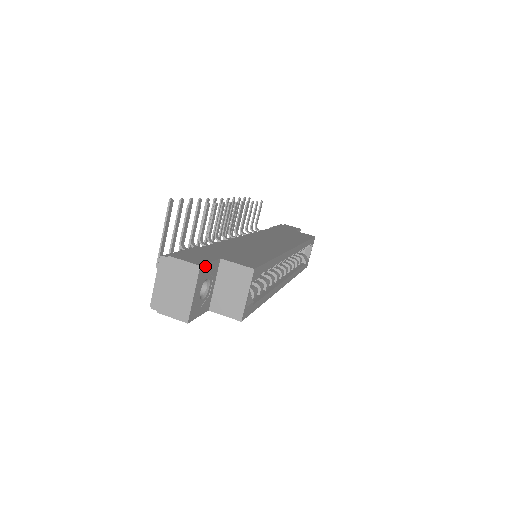
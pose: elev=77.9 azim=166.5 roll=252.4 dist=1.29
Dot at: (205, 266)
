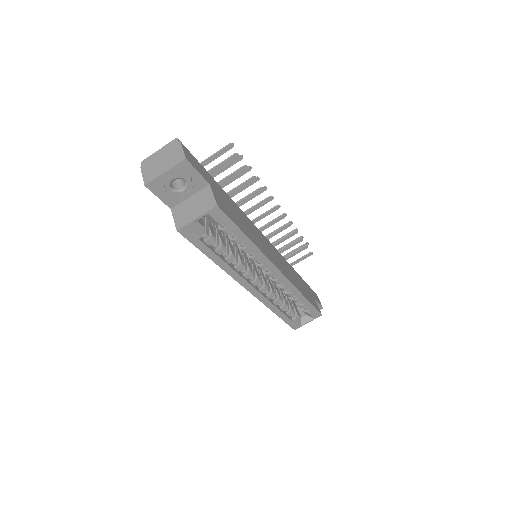
Dot at: (191, 166)
